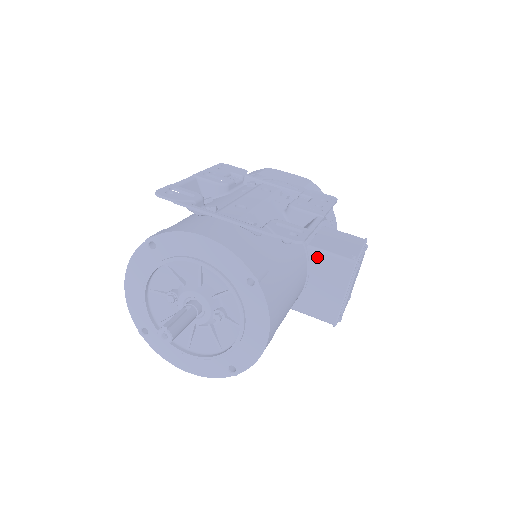
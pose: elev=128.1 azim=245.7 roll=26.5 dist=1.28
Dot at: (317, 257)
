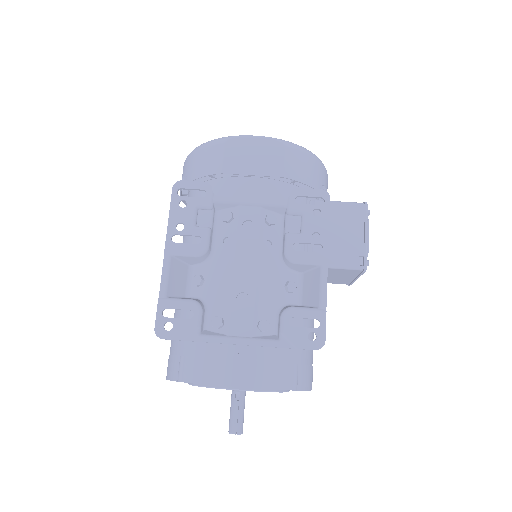
Dot at: occluded
